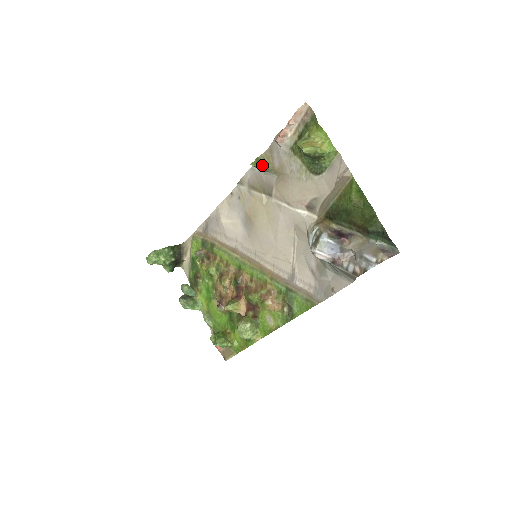
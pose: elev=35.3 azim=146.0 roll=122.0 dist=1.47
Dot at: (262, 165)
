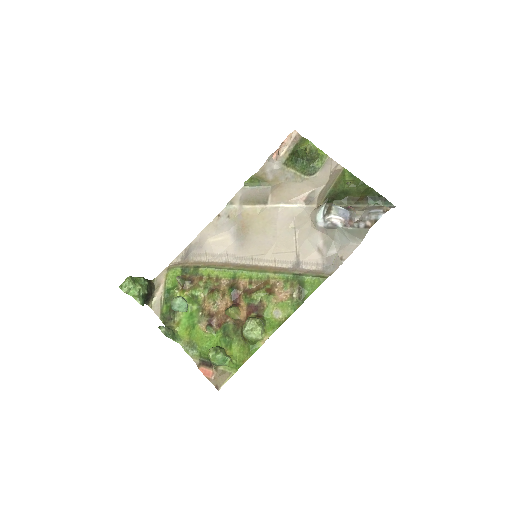
Dot at: (257, 180)
